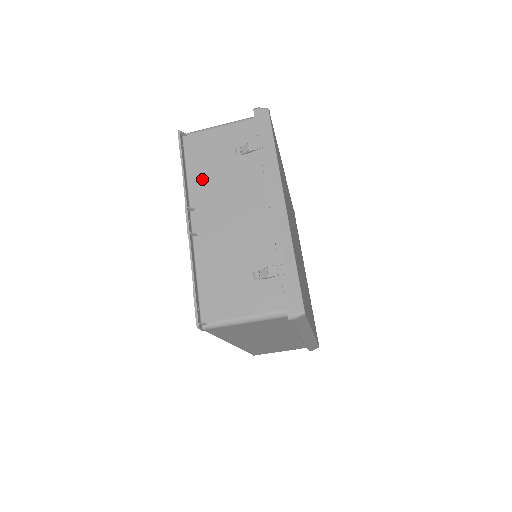
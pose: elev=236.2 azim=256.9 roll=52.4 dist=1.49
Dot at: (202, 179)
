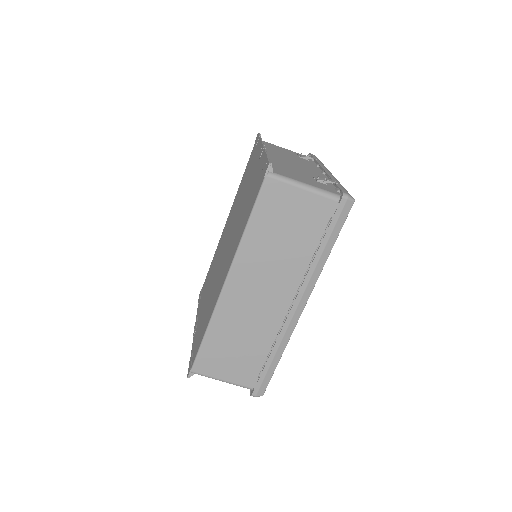
Dot at: (272, 149)
